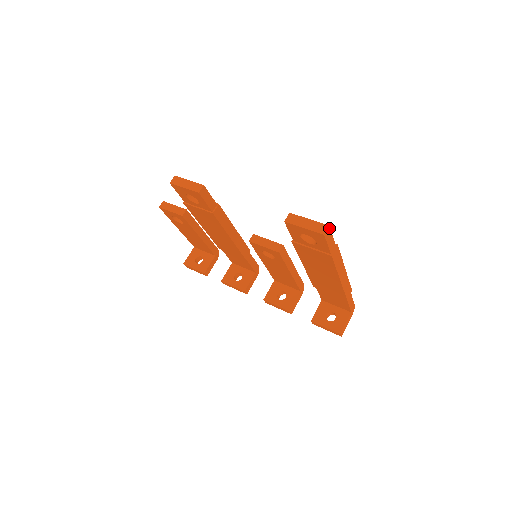
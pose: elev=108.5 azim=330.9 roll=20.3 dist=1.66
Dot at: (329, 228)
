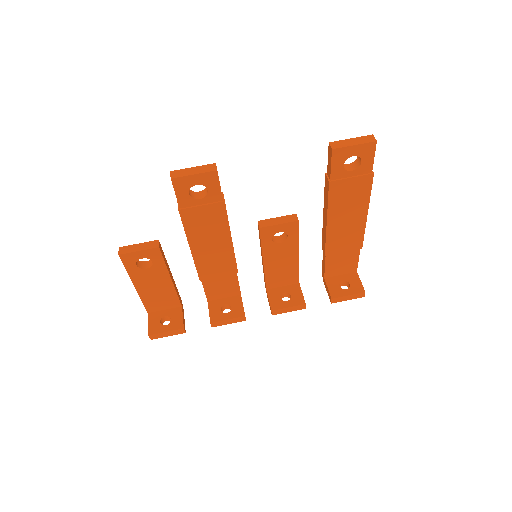
Dot at: (372, 138)
